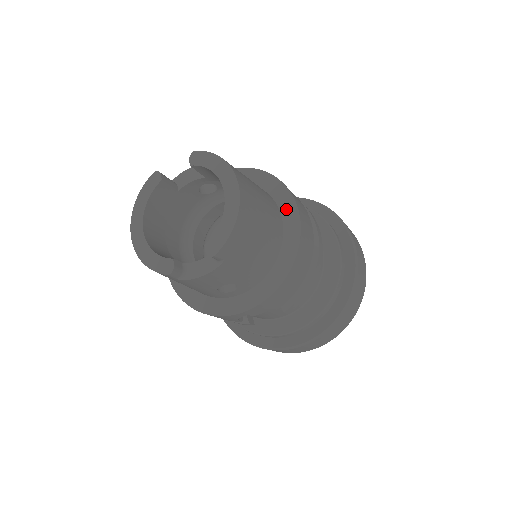
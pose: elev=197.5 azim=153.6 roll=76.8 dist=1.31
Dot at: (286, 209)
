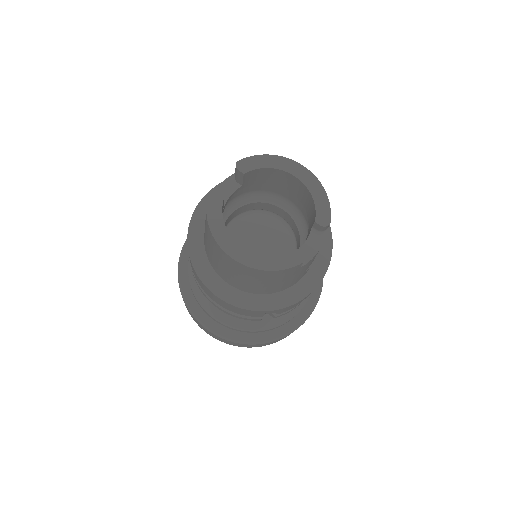
Dot at: occluded
